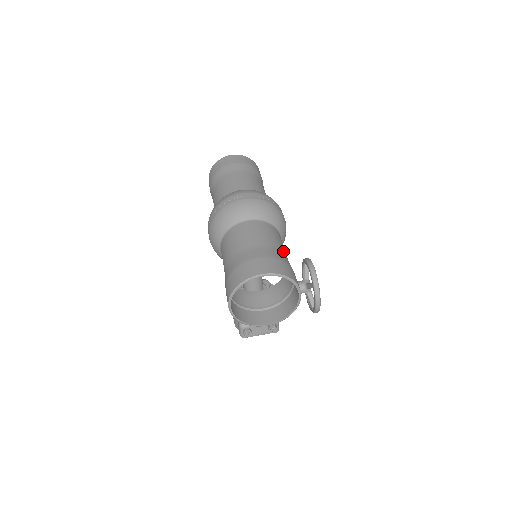
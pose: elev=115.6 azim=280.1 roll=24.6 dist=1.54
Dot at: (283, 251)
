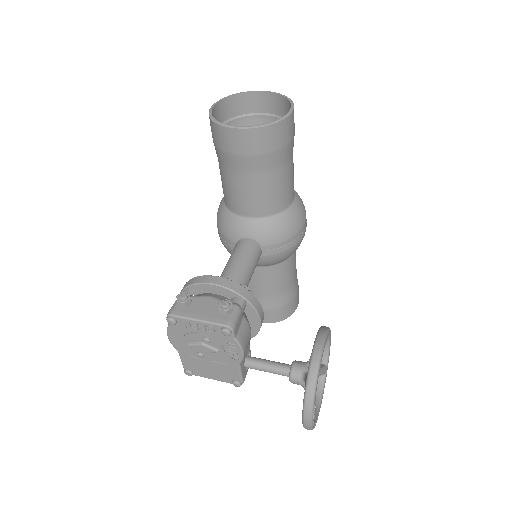
Dot at: occluded
